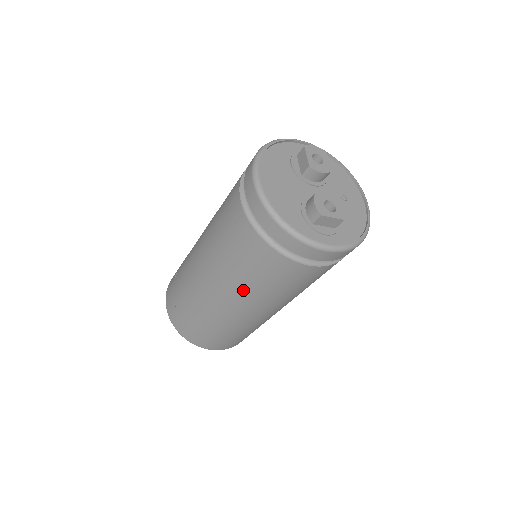
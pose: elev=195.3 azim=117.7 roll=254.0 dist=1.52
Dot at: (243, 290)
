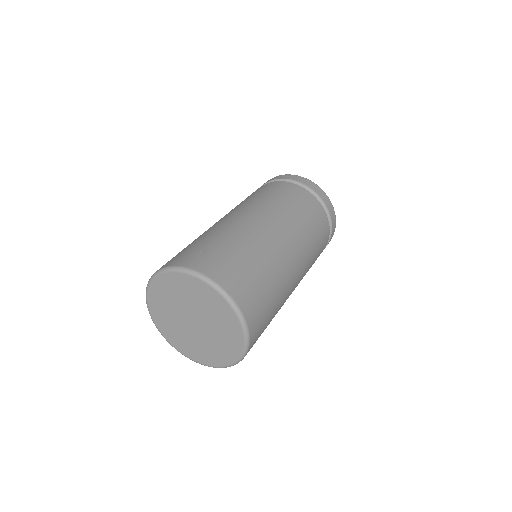
Dot at: (283, 213)
